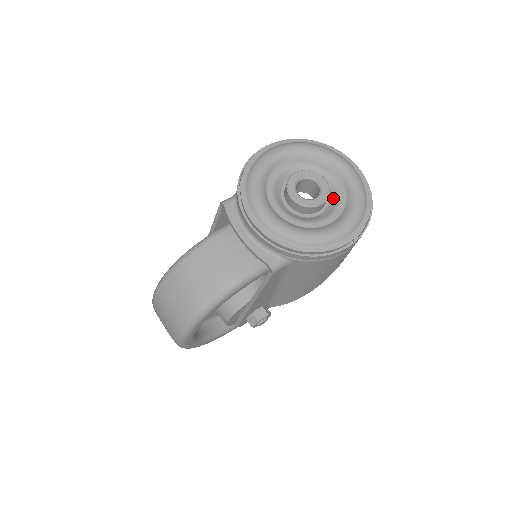
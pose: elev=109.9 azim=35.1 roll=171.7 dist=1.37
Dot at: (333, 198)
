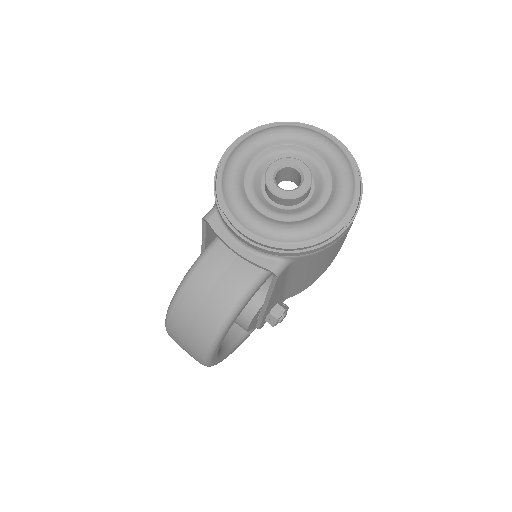
Dot at: (317, 179)
